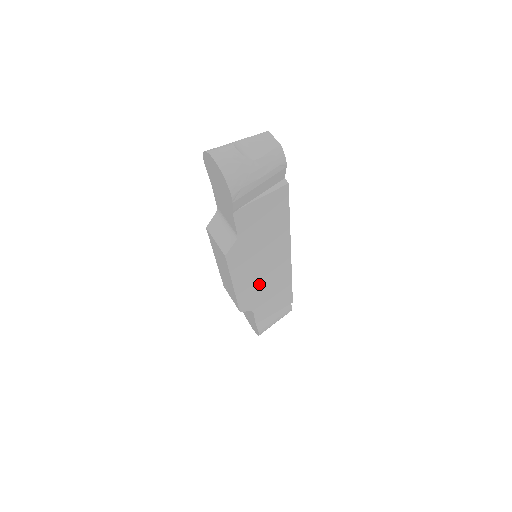
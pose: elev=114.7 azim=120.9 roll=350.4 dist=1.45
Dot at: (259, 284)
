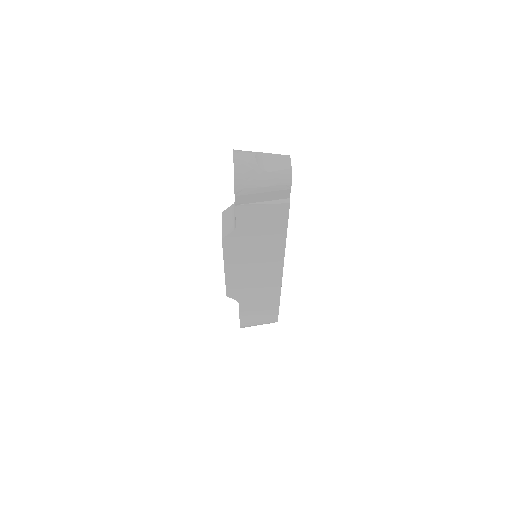
Dot at: (249, 280)
